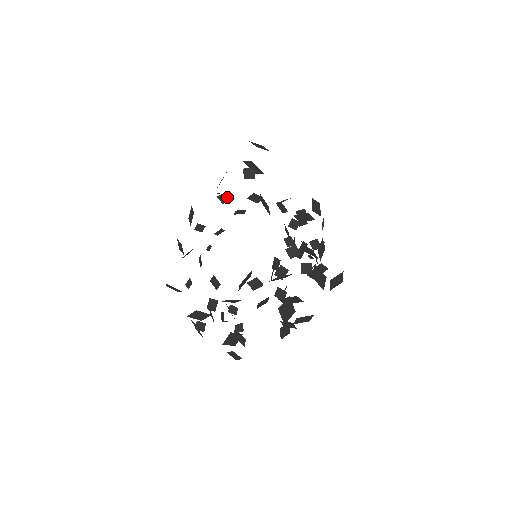
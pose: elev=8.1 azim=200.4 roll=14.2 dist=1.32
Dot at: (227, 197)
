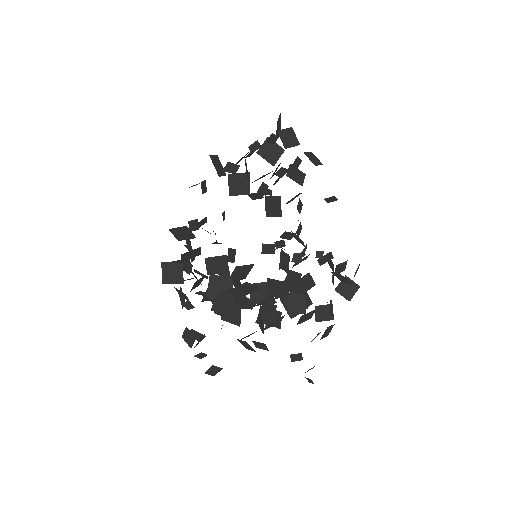
Dot at: occluded
